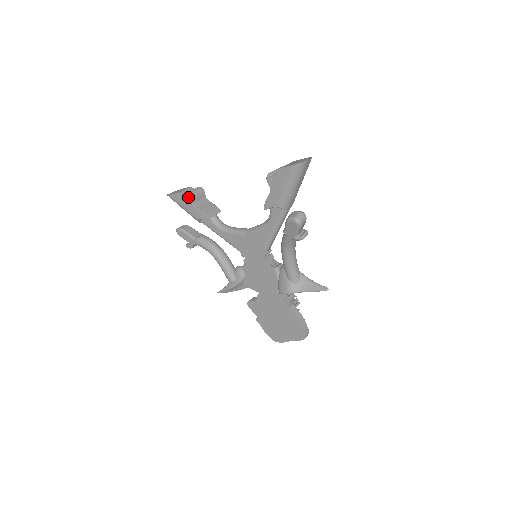
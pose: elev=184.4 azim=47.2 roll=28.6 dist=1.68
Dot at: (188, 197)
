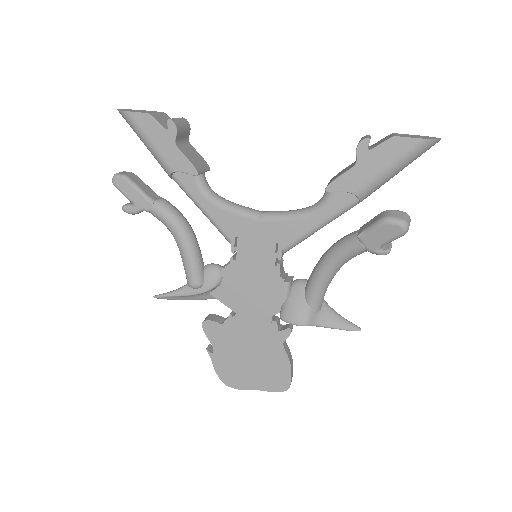
Dot at: (171, 127)
